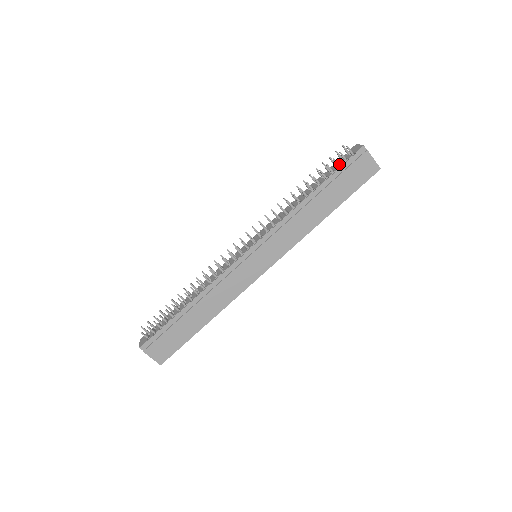
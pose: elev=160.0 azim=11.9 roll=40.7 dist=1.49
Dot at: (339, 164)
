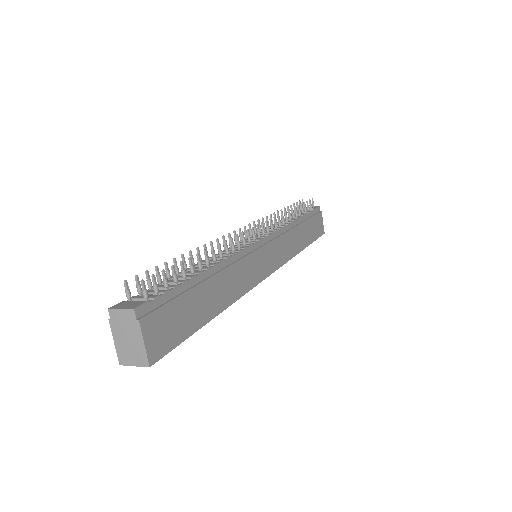
Dot at: occluded
